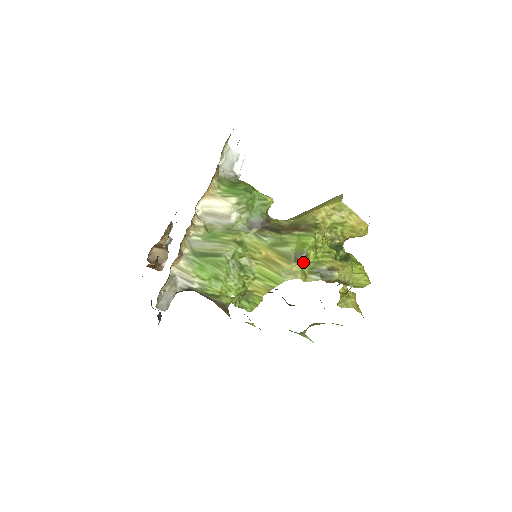
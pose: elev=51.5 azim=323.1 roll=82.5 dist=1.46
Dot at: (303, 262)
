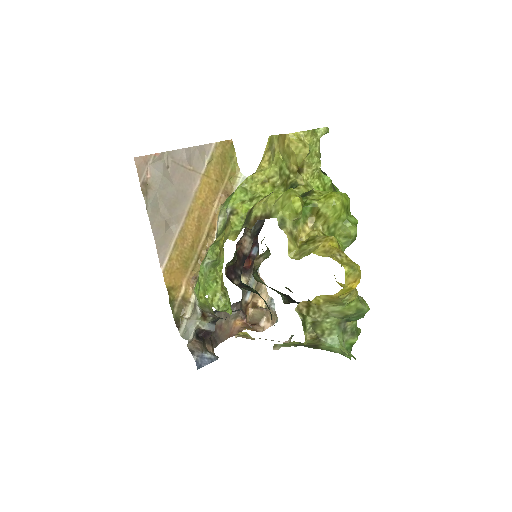
Dot at: (231, 220)
